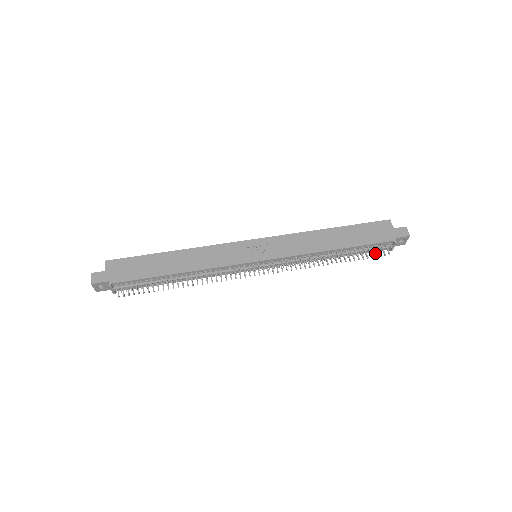
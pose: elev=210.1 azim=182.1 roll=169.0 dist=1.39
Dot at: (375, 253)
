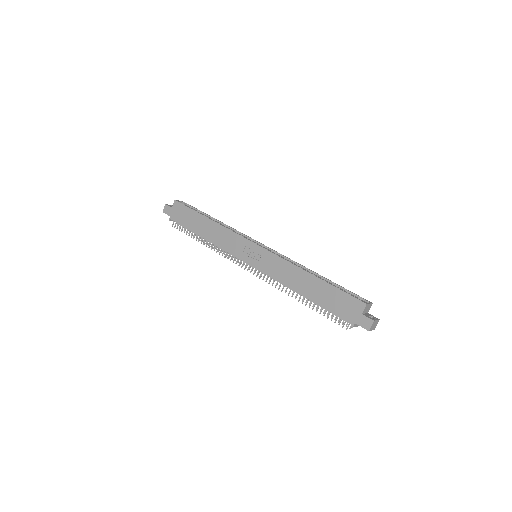
Dot at: occluded
